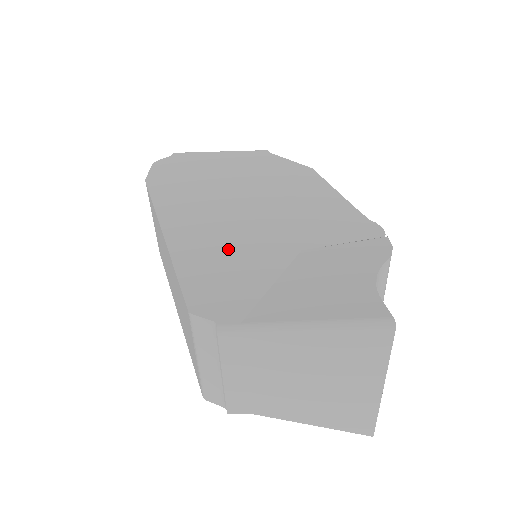
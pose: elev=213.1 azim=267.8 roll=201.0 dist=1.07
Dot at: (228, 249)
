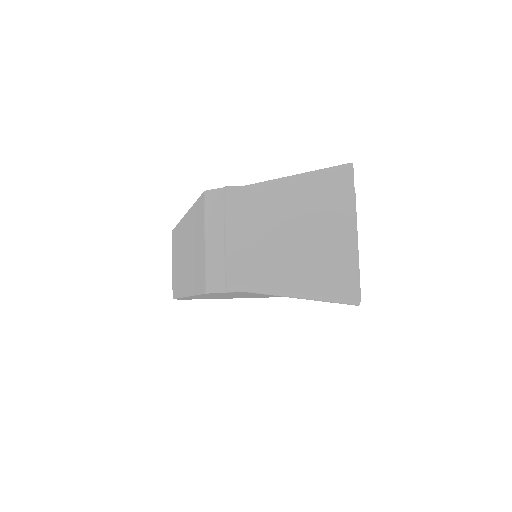
Dot at: occluded
